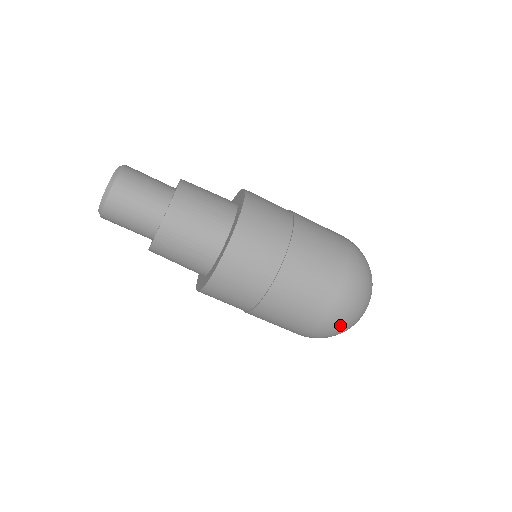
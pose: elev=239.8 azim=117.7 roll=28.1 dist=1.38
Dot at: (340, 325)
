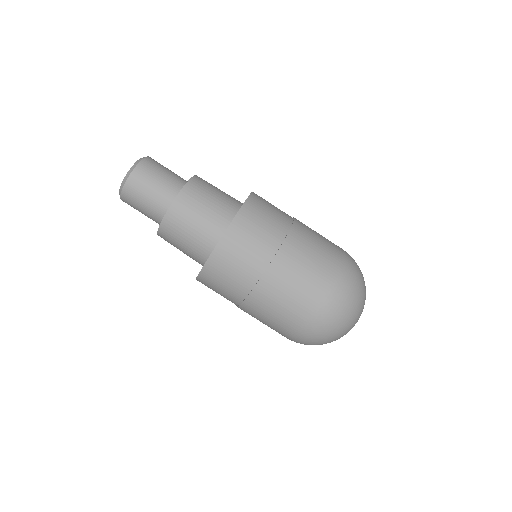
Dot at: (316, 339)
